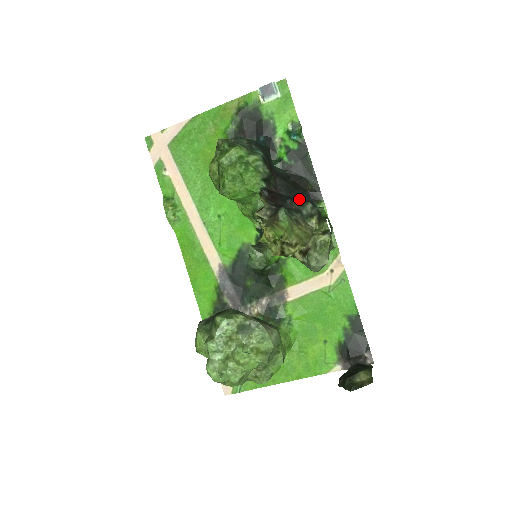
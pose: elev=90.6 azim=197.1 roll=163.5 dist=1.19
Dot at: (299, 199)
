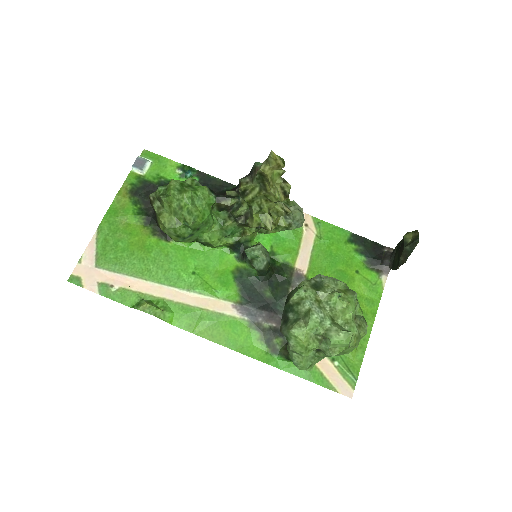
Dot at: occluded
